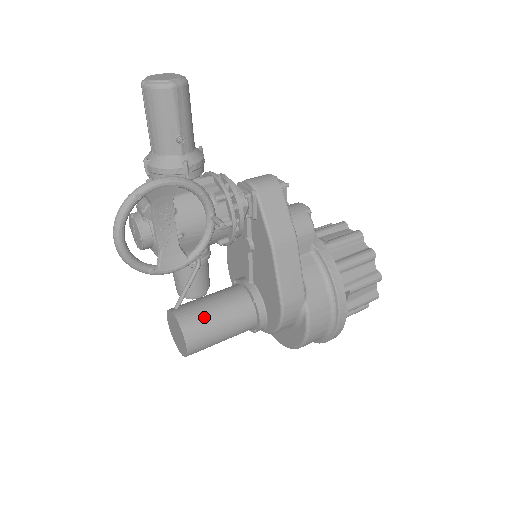
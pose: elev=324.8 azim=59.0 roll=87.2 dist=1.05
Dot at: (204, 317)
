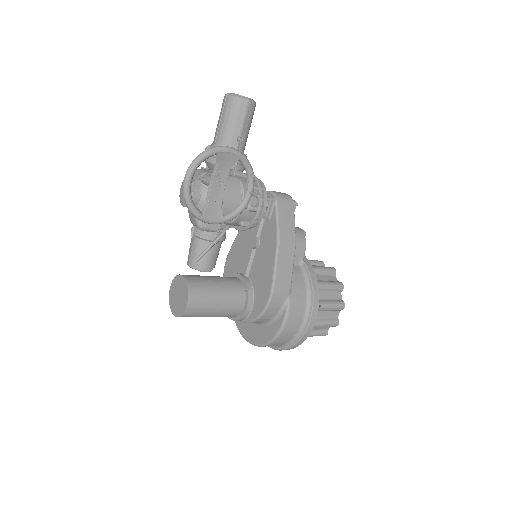
Dot at: (207, 286)
